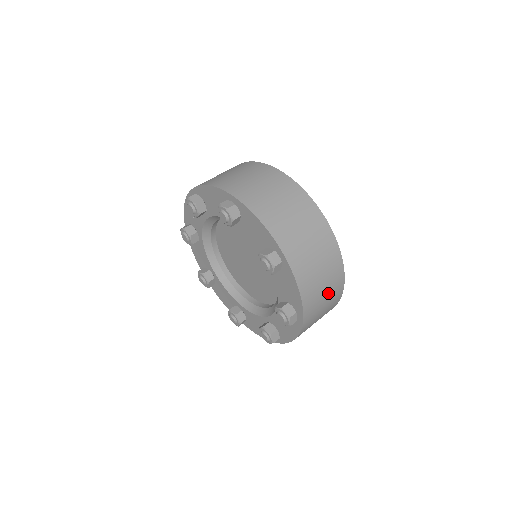
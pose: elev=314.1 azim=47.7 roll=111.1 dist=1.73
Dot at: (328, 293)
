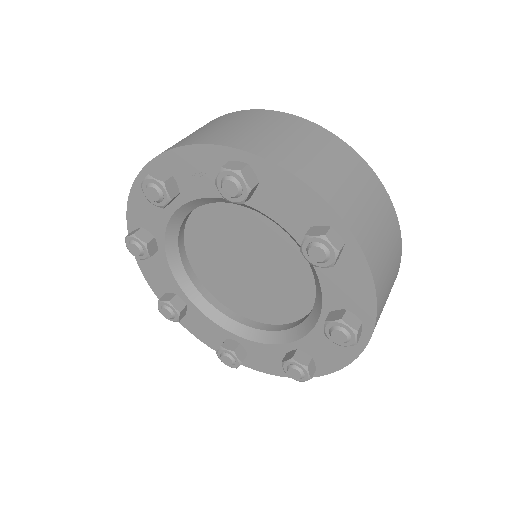
Dot at: occluded
